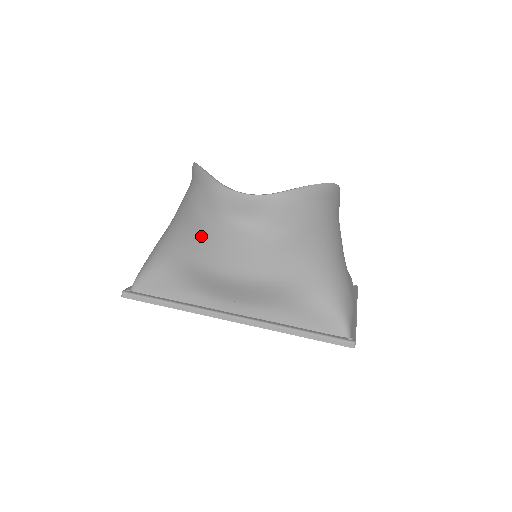
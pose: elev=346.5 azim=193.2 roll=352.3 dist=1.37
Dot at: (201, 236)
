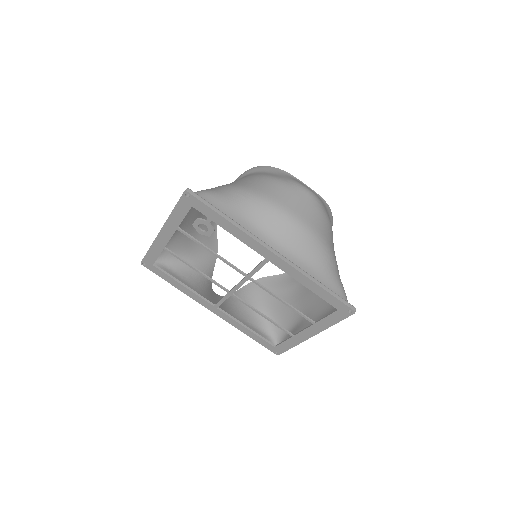
Dot at: (277, 186)
